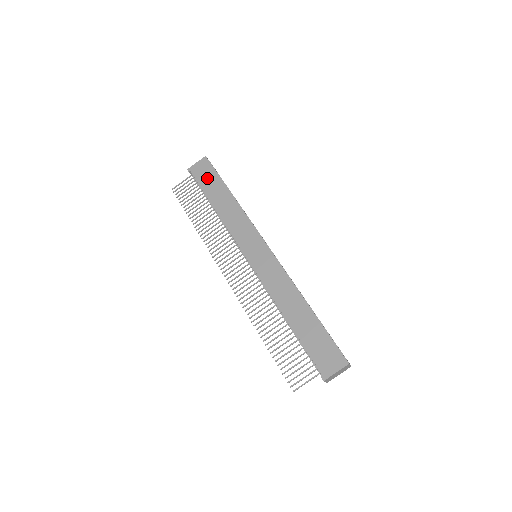
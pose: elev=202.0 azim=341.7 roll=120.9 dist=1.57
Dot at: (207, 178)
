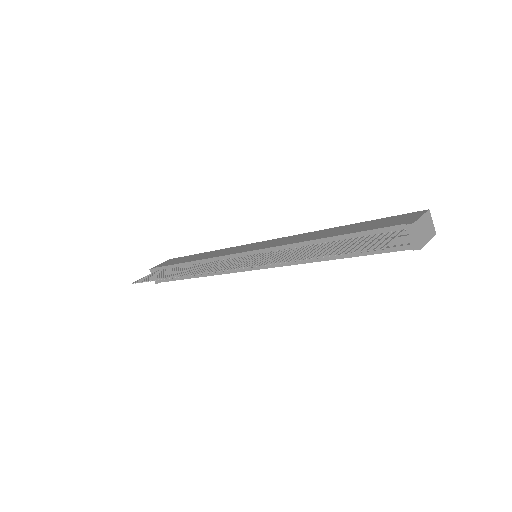
Dot at: (175, 261)
